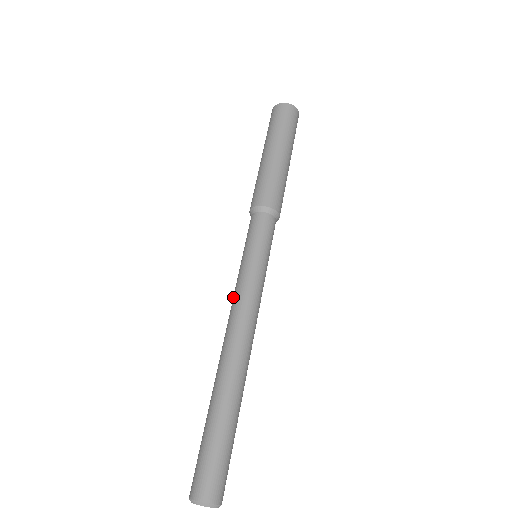
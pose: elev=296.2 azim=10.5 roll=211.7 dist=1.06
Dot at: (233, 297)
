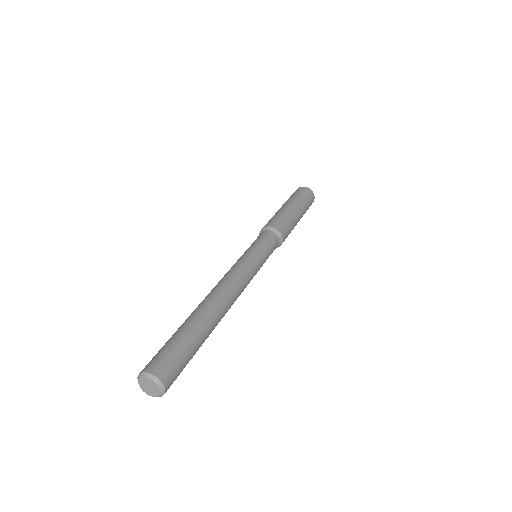
Dot at: occluded
